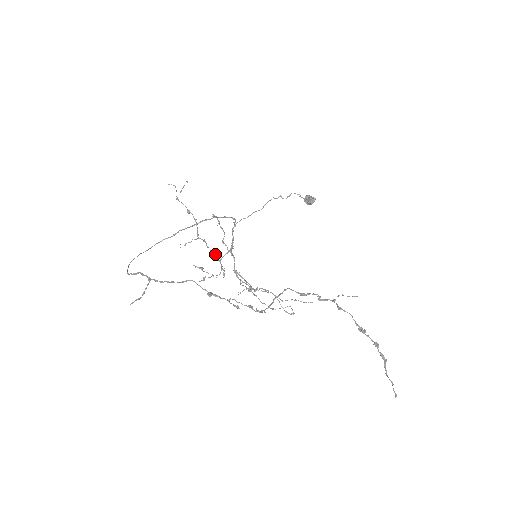
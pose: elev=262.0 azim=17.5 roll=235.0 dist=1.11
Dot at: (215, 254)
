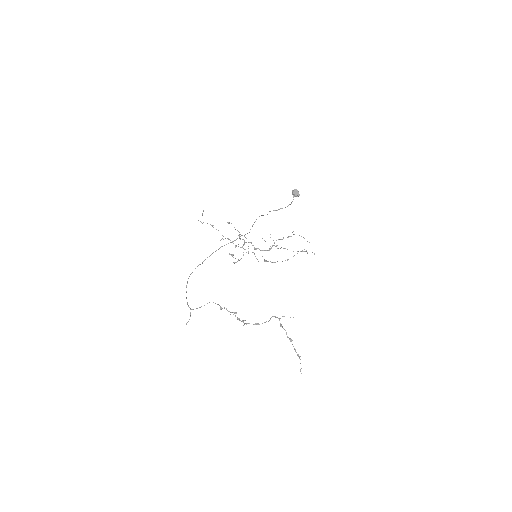
Dot at: occluded
